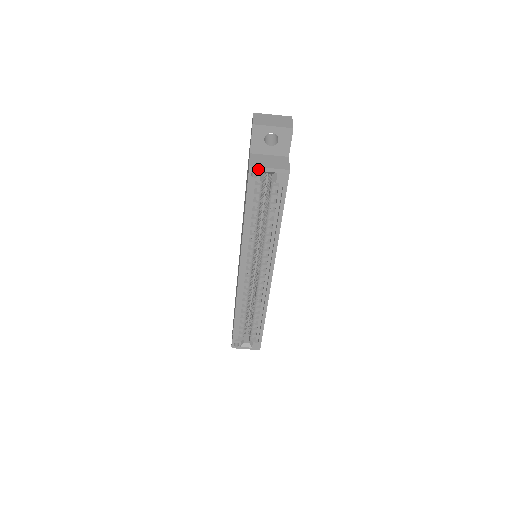
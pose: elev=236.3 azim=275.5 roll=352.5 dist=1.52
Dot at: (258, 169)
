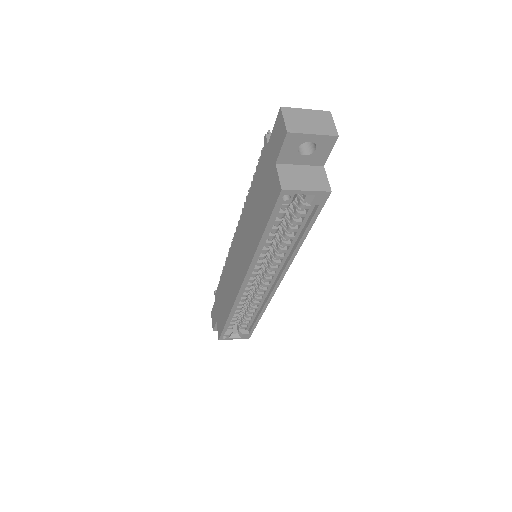
Dot at: (292, 192)
